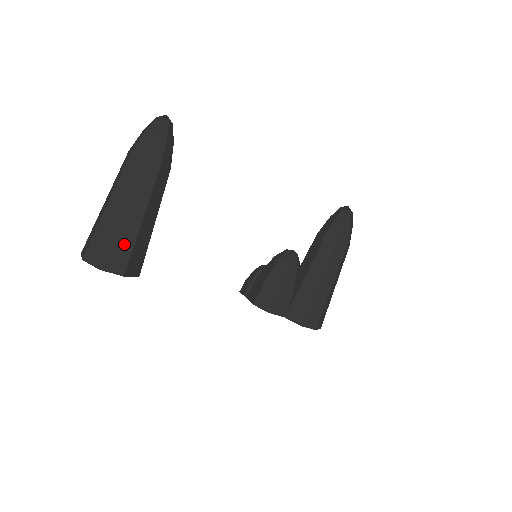
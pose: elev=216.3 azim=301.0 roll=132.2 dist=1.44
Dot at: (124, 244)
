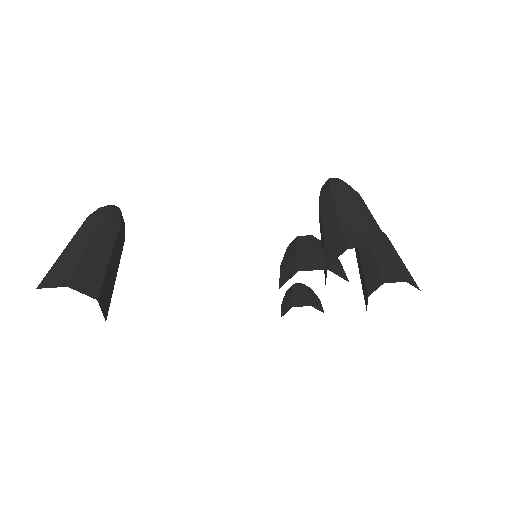
Dot at: (68, 265)
